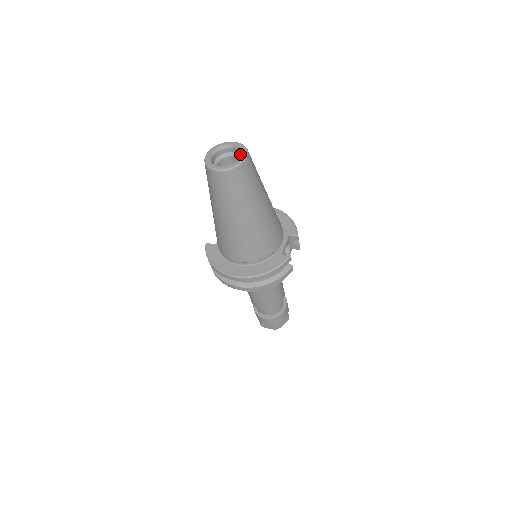
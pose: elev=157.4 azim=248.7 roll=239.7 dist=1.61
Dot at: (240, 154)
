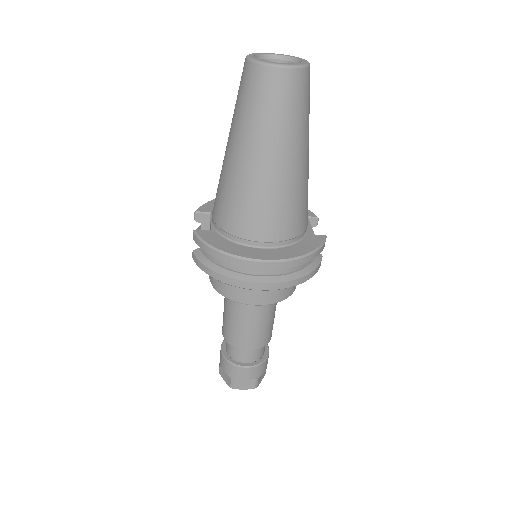
Dot at: occluded
